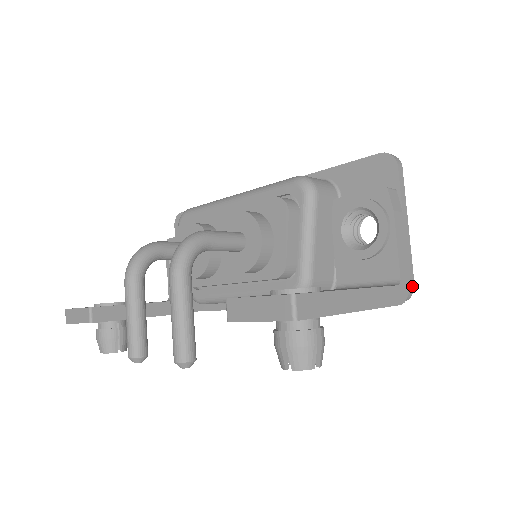
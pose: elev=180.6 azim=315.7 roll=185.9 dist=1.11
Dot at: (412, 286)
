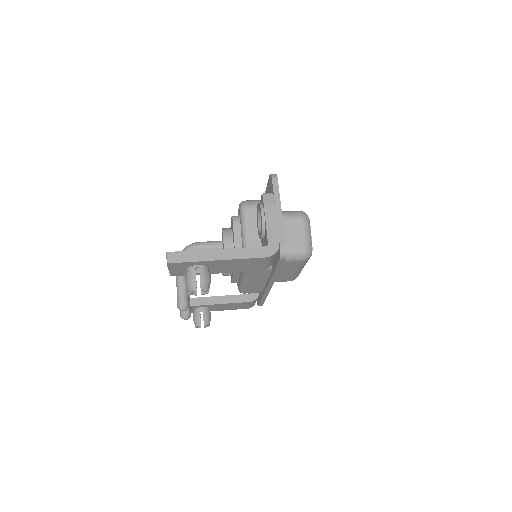
Dot at: (283, 247)
